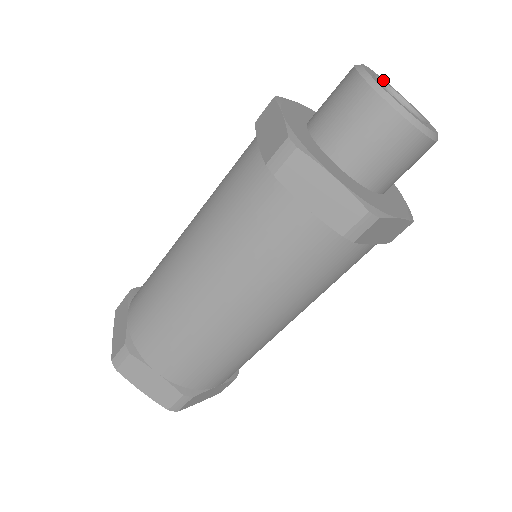
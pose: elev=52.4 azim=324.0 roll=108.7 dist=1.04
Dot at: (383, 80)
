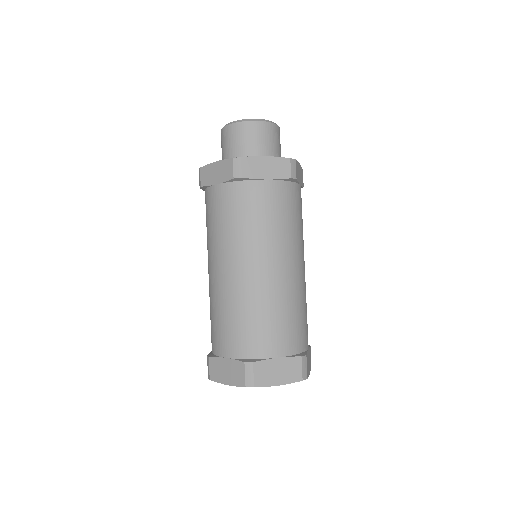
Dot at: occluded
